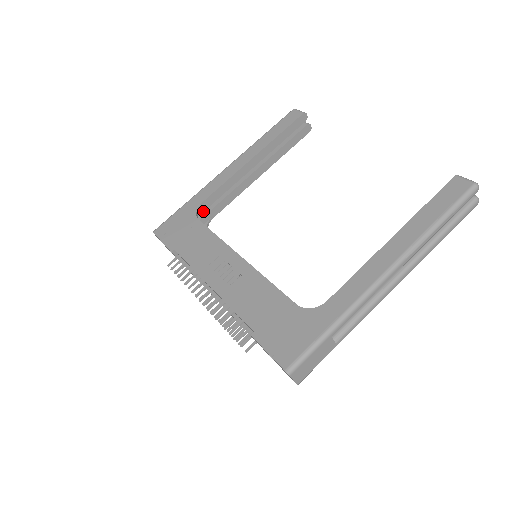
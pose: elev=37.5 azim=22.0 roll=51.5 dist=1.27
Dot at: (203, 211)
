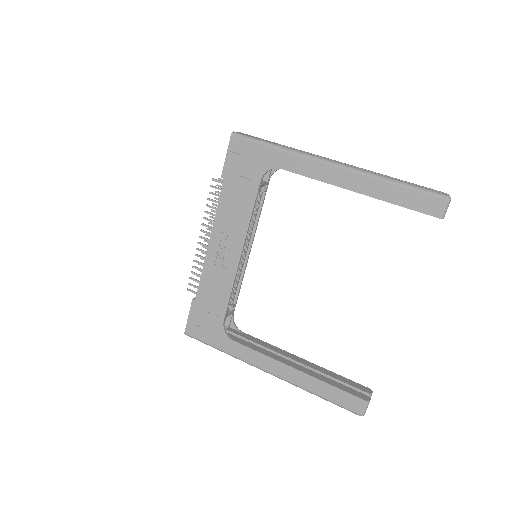
Dot at: occluded
